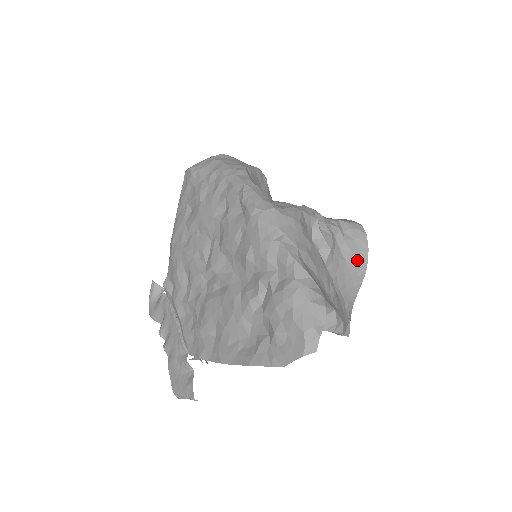
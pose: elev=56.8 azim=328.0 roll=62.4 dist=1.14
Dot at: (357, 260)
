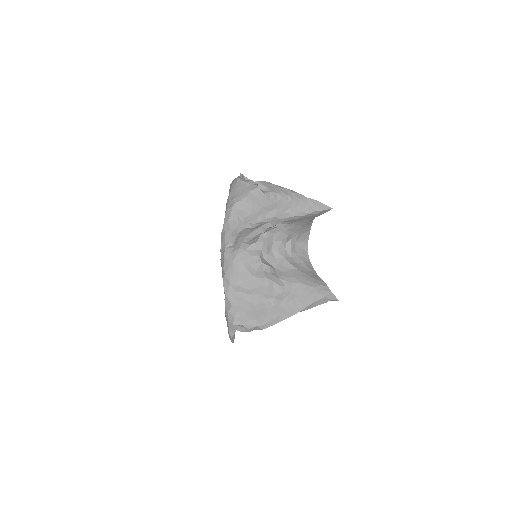
Dot at: (306, 268)
